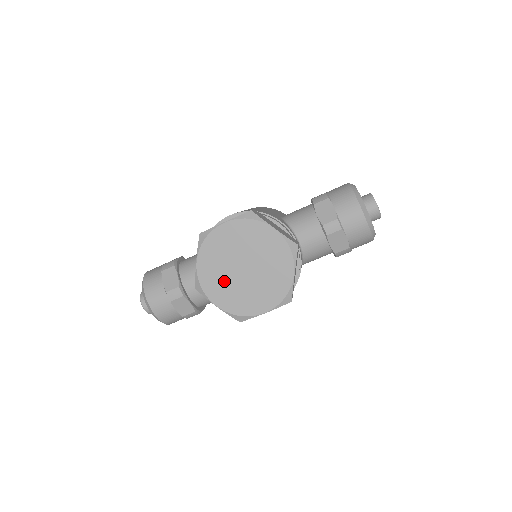
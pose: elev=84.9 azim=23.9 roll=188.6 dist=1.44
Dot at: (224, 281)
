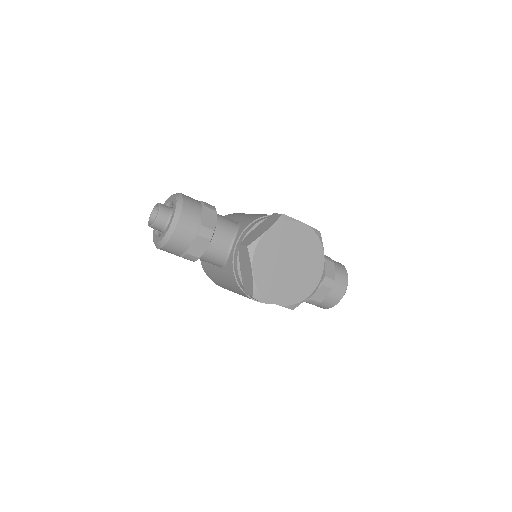
Dot at: (272, 260)
